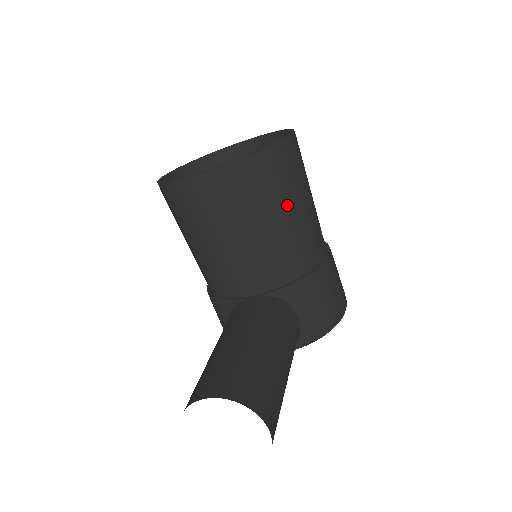
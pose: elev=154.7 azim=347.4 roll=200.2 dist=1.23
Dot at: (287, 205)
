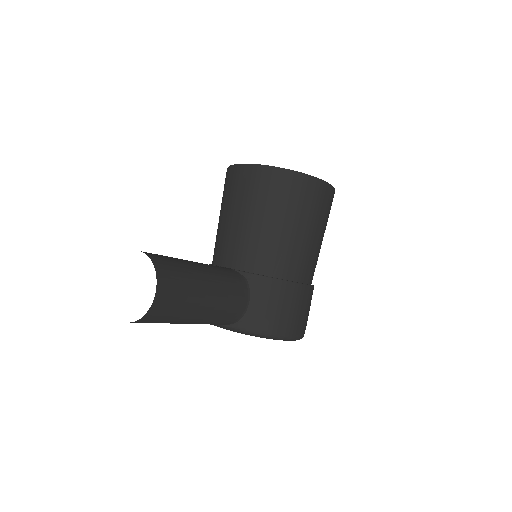
Dot at: (291, 219)
